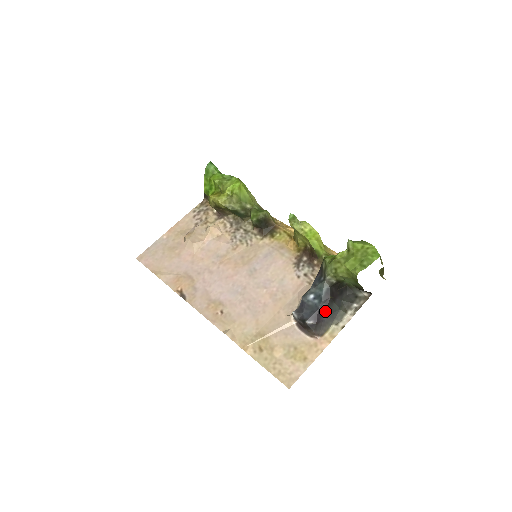
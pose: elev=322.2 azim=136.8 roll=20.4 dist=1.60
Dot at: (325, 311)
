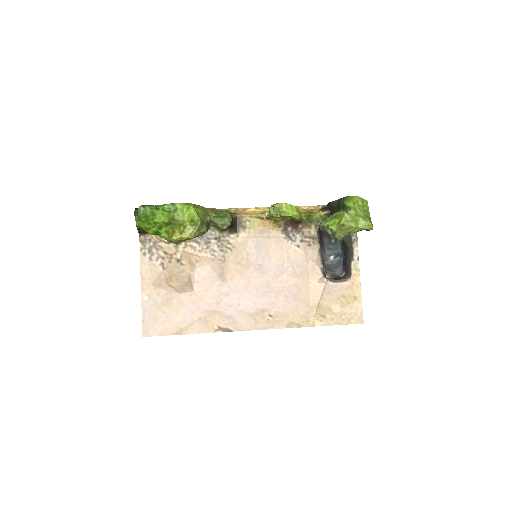
Dot at: (346, 260)
